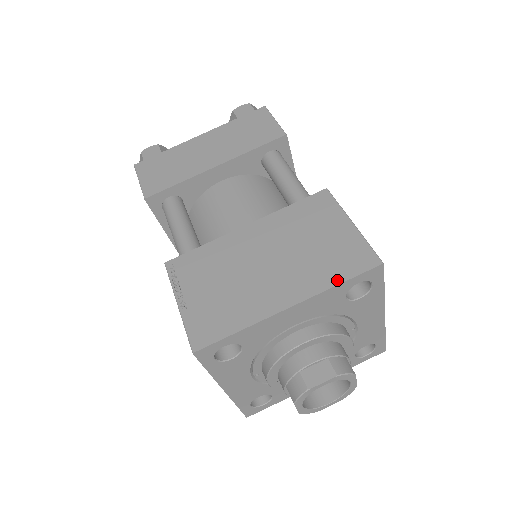
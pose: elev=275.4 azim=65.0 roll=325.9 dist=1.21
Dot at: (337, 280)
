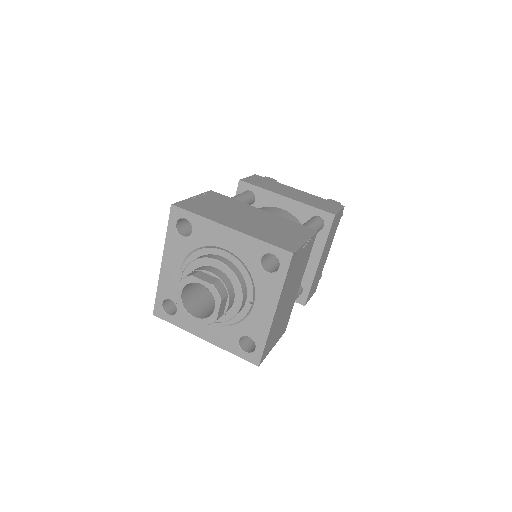
Dot at: (264, 240)
